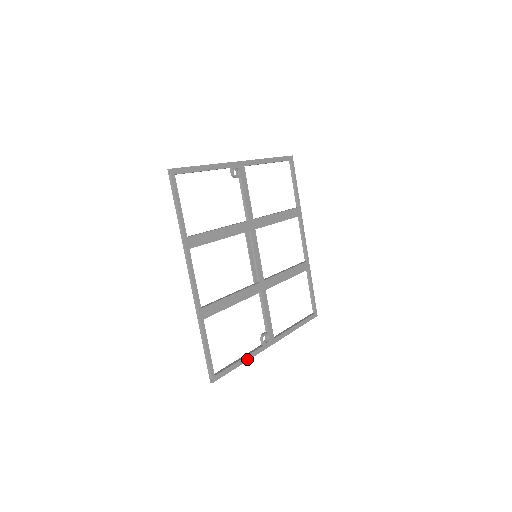
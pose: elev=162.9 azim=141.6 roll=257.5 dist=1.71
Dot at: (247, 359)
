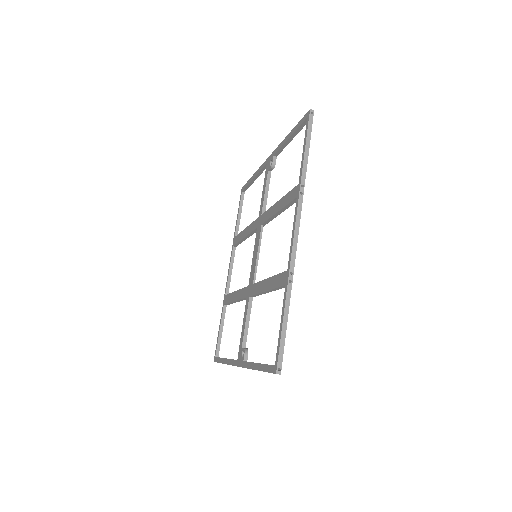
Dot at: occluded
